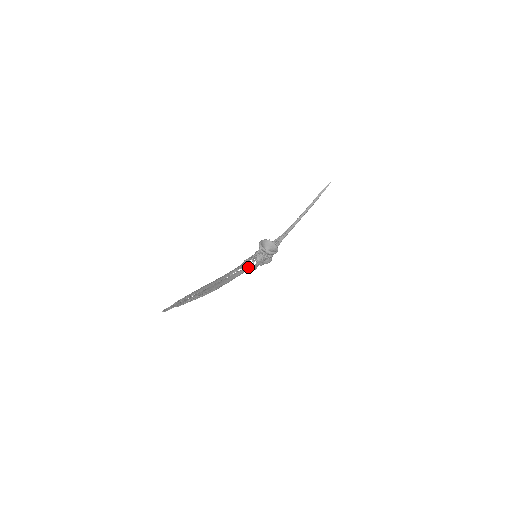
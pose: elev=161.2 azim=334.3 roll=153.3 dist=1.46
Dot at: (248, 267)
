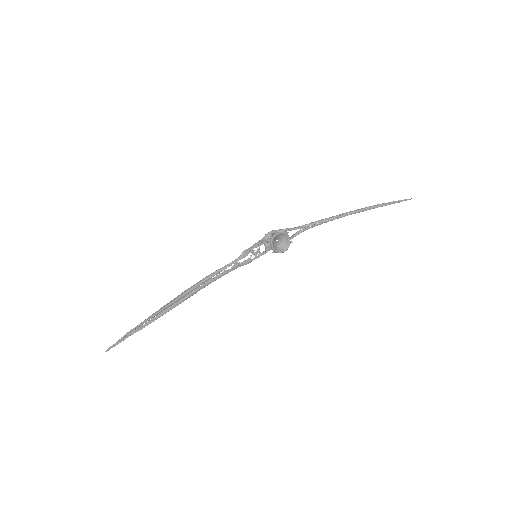
Dot at: (240, 265)
